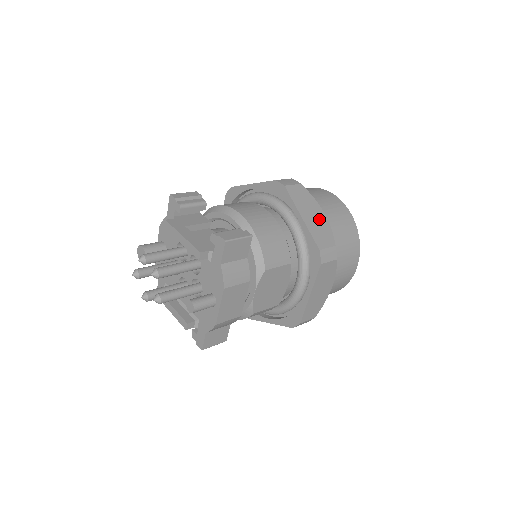
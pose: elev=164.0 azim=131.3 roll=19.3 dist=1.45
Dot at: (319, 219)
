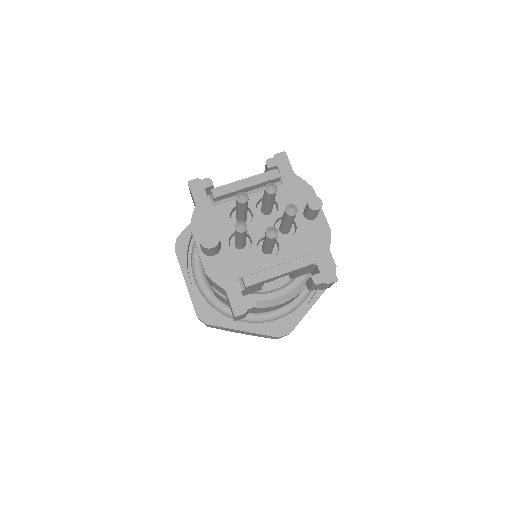
Dot at: occluded
